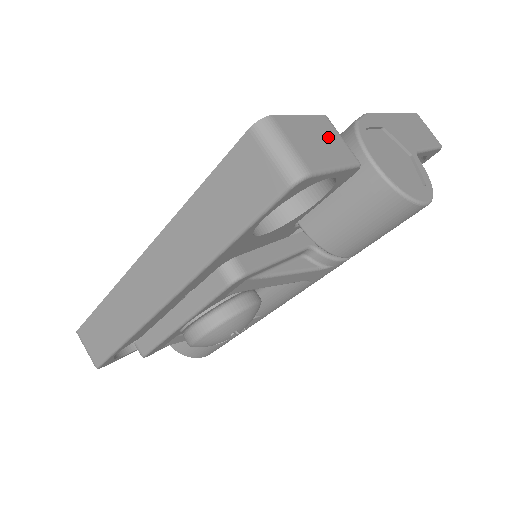
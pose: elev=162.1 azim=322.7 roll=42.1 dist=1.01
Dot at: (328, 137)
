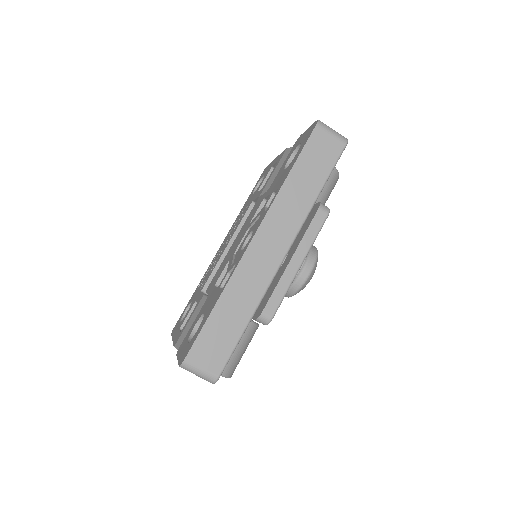
Dot at: occluded
